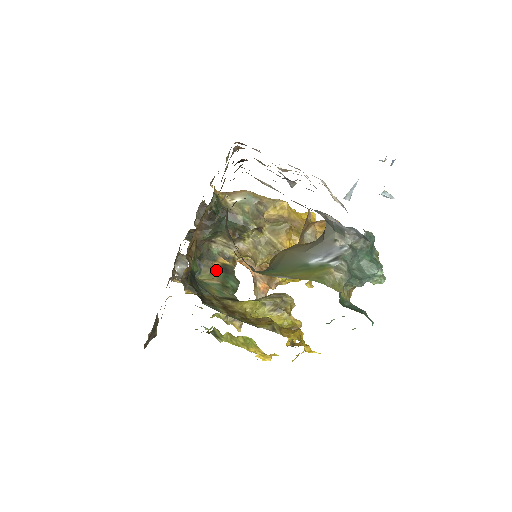
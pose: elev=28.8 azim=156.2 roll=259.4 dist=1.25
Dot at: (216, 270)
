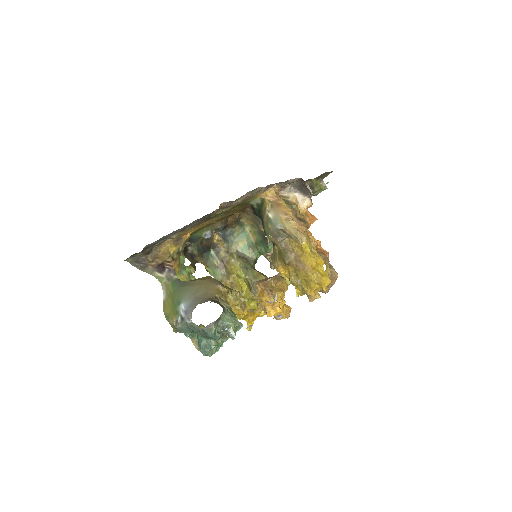
Dot at: (260, 233)
